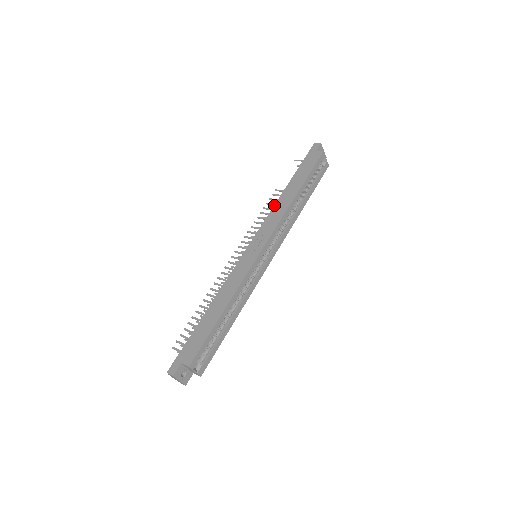
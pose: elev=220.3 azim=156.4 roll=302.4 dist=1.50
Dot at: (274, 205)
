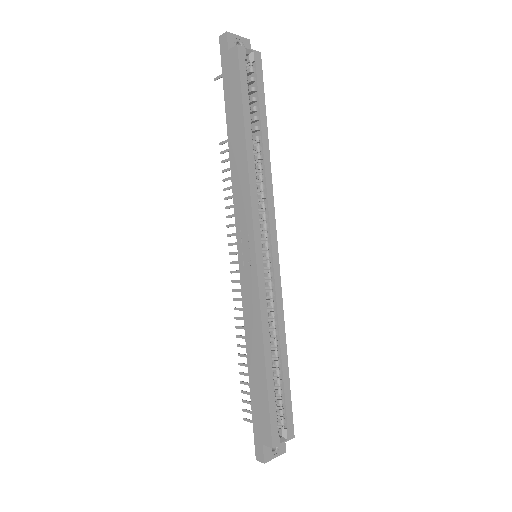
Dot at: occluded
